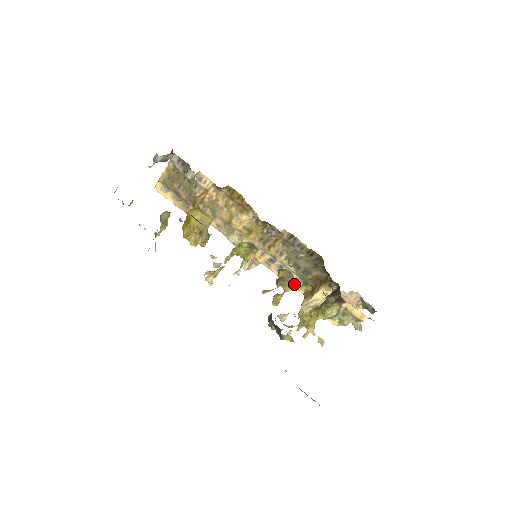
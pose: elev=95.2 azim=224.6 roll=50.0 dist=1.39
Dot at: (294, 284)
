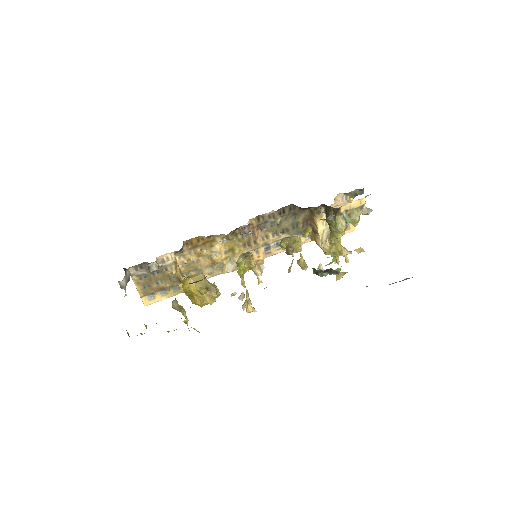
Dot at: (299, 240)
